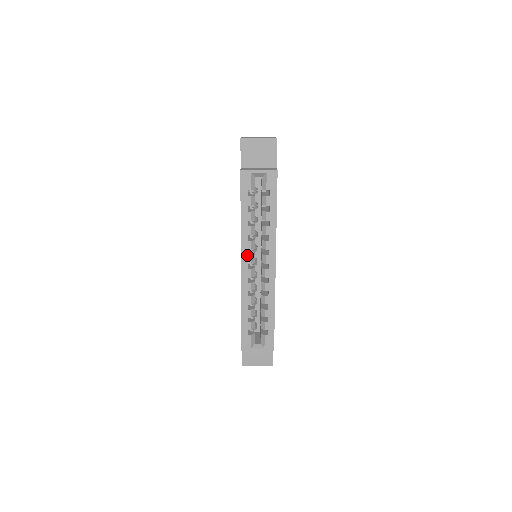
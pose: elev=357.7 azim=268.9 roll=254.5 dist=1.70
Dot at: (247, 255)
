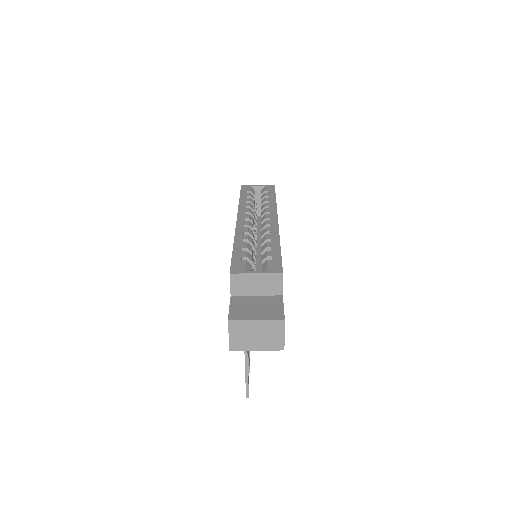
Dot at: (244, 214)
